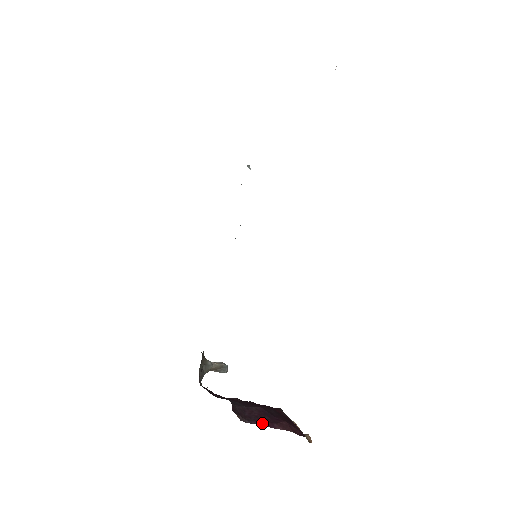
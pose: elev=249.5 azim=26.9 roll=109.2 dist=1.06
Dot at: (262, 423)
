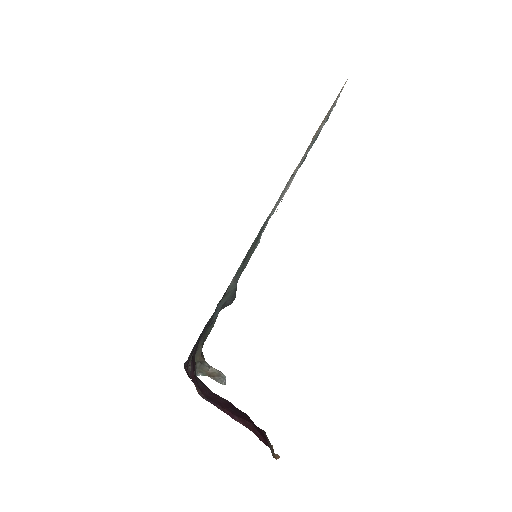
Dot at: (221, 408)
